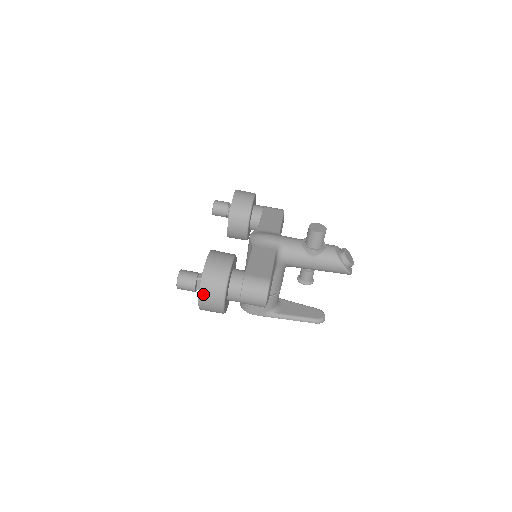
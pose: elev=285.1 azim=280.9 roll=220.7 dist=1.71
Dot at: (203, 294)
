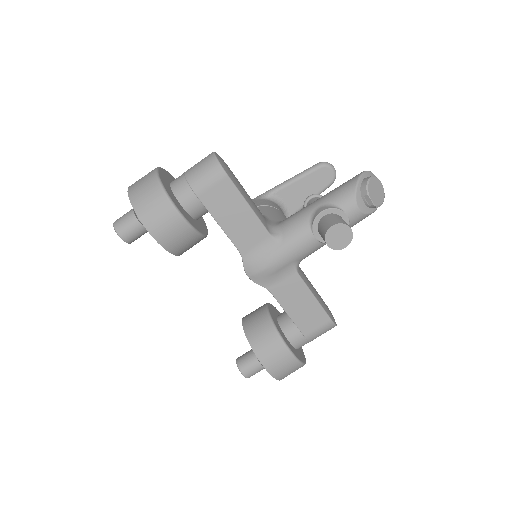
Dot at: occluded
